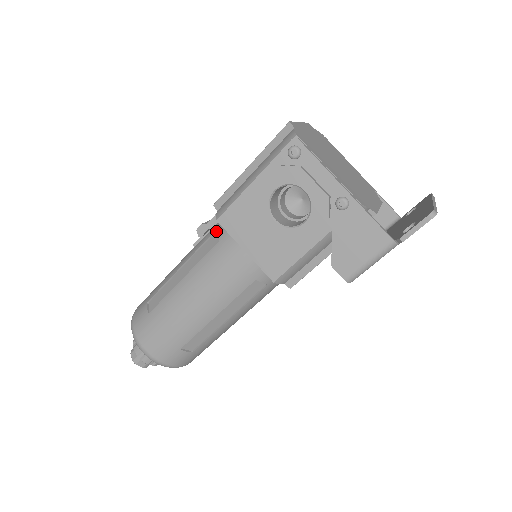
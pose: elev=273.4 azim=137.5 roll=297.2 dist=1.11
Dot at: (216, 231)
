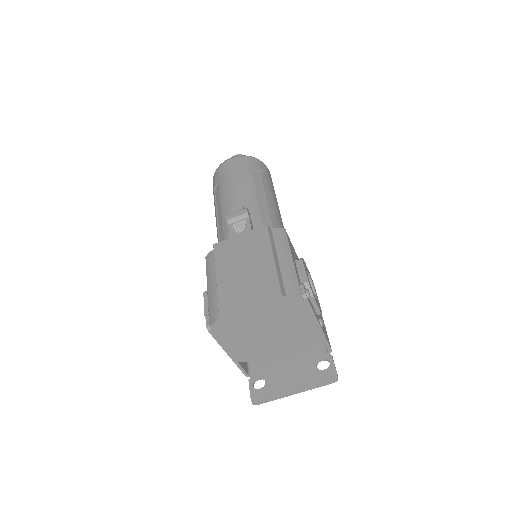
Dot at: (225, 239)
